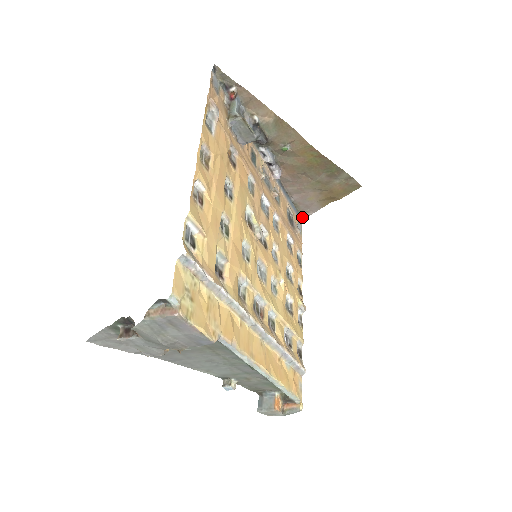
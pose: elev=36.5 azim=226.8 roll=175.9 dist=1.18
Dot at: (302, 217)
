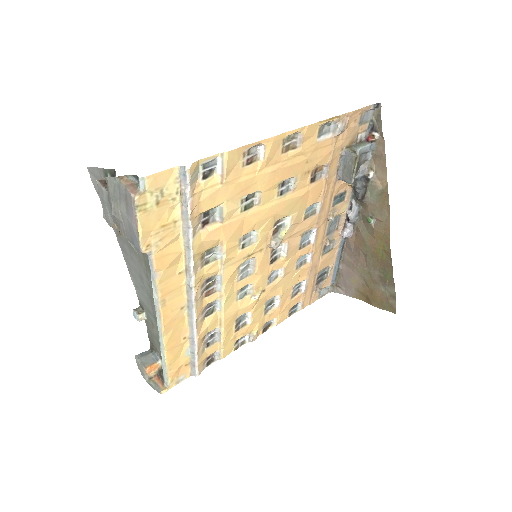
Dot at: (334, 288)
